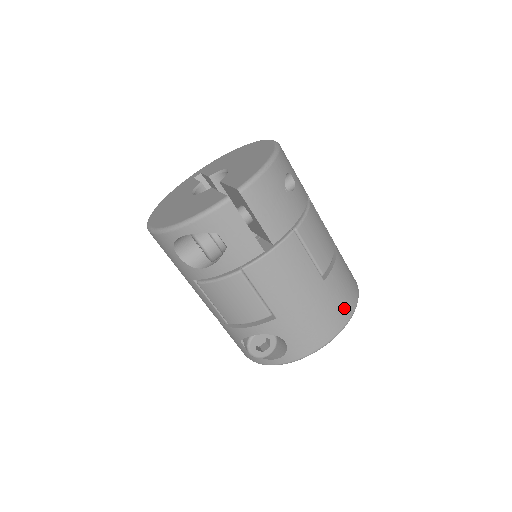
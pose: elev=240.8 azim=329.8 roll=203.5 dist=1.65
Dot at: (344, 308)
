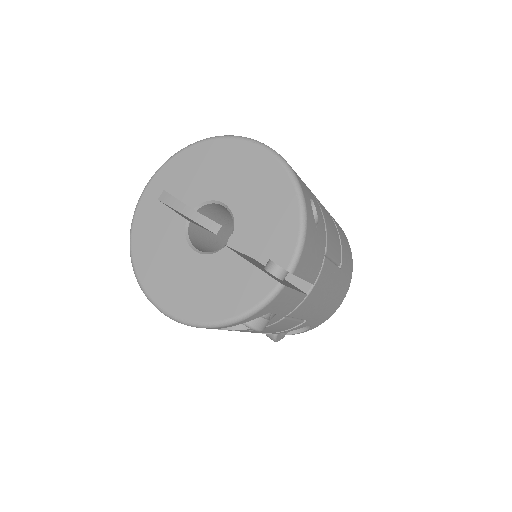
Dot at: (349, 272)
